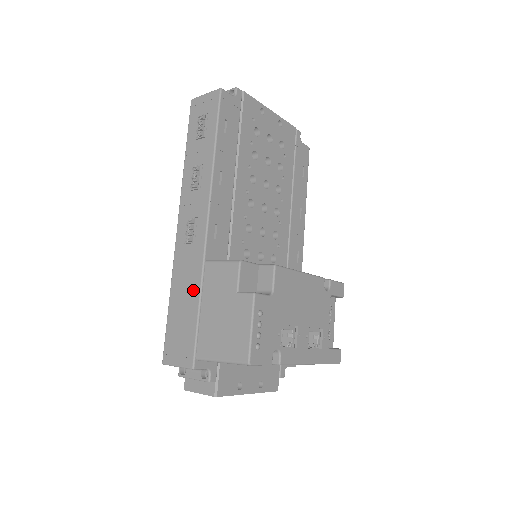
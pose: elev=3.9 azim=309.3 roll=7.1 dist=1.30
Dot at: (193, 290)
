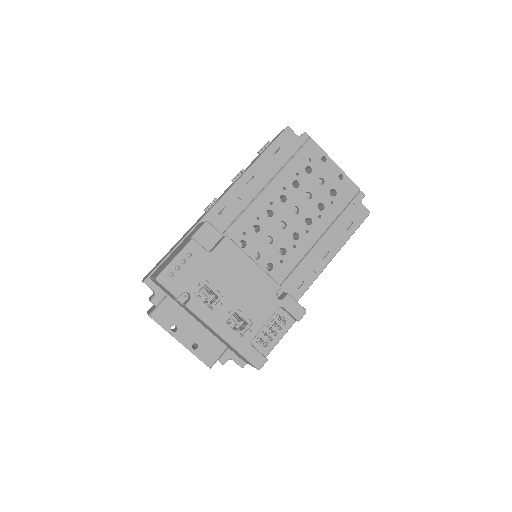
Dot at: (182, 238)
